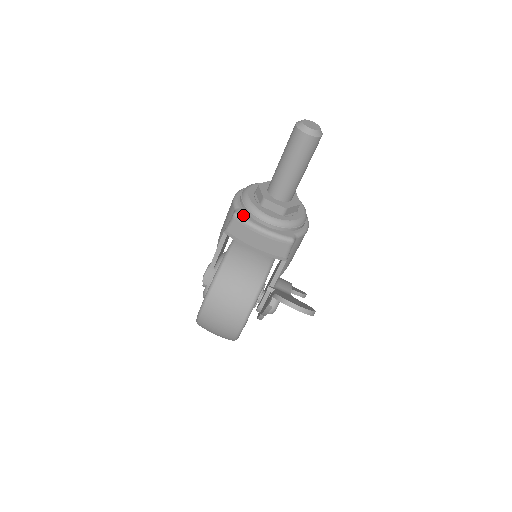
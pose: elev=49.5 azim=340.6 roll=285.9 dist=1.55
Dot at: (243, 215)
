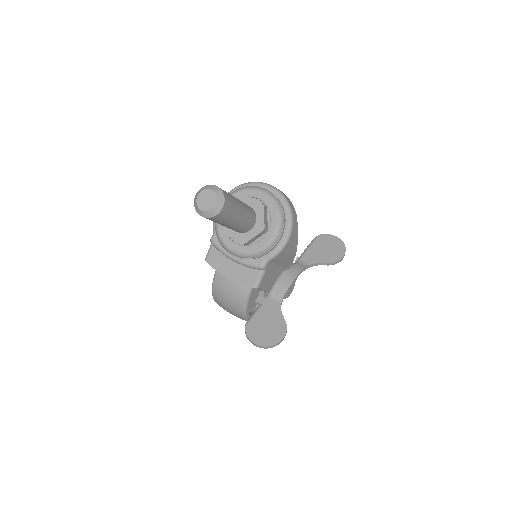
Dot at: (216, 243)
